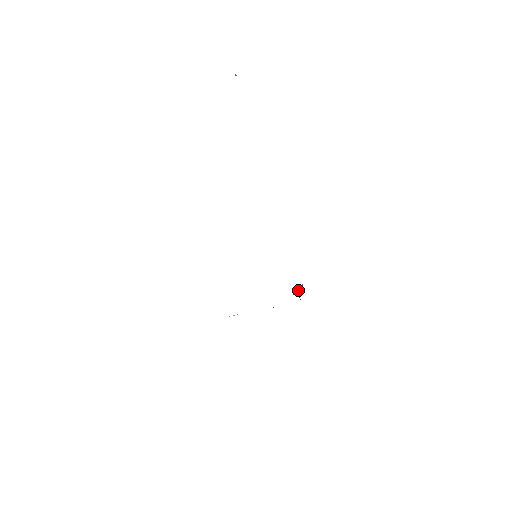
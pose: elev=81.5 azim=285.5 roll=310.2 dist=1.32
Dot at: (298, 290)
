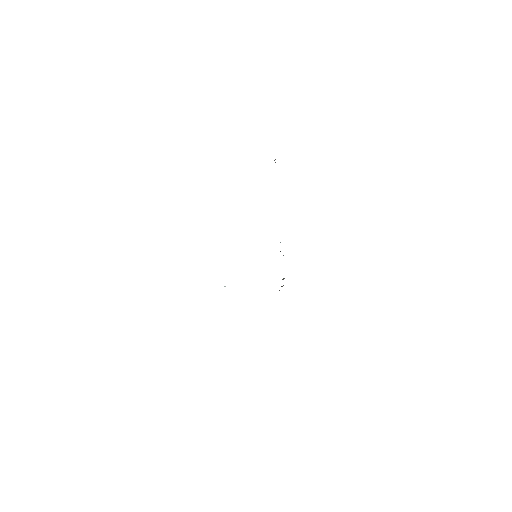
Dot at: occluded
